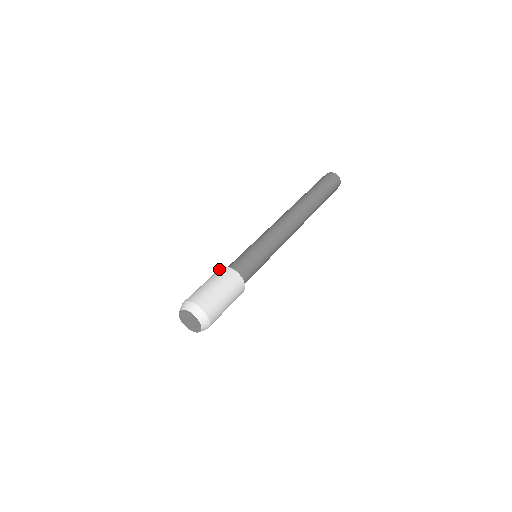
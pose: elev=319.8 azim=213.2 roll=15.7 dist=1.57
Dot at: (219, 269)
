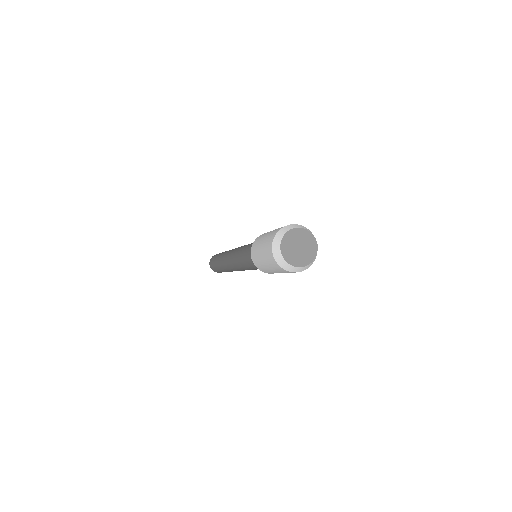
Dot at: (255, 240)
